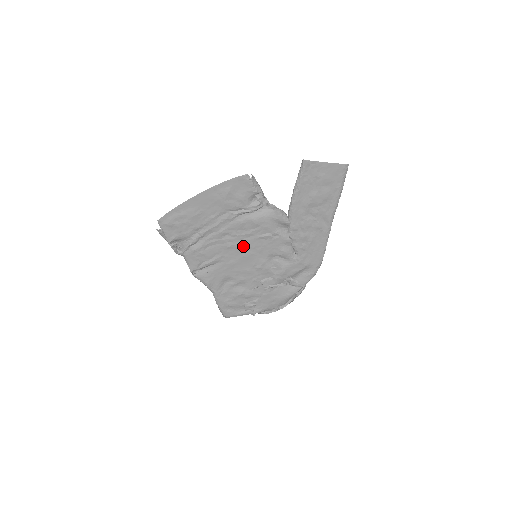
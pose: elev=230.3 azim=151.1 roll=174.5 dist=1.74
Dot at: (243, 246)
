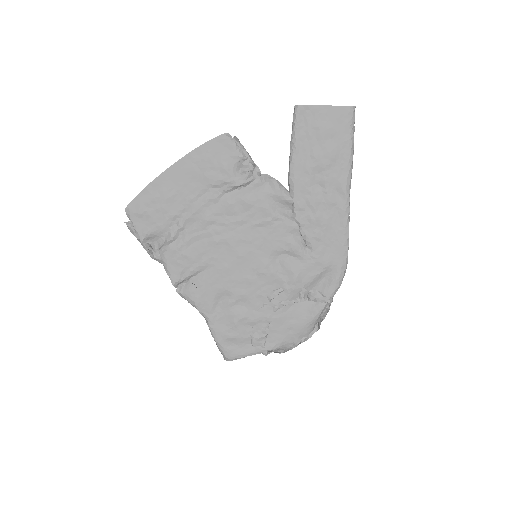
Dot at: (236, 240)
